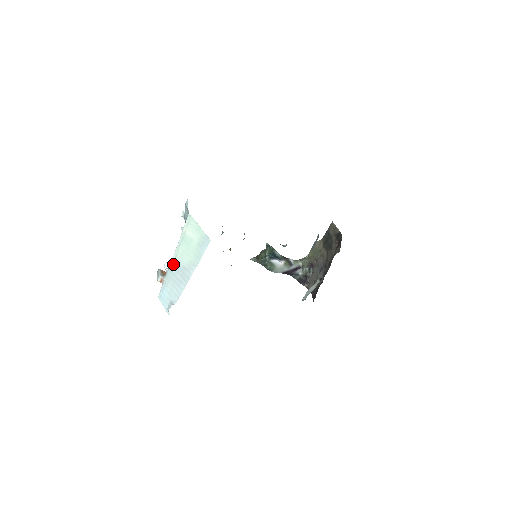
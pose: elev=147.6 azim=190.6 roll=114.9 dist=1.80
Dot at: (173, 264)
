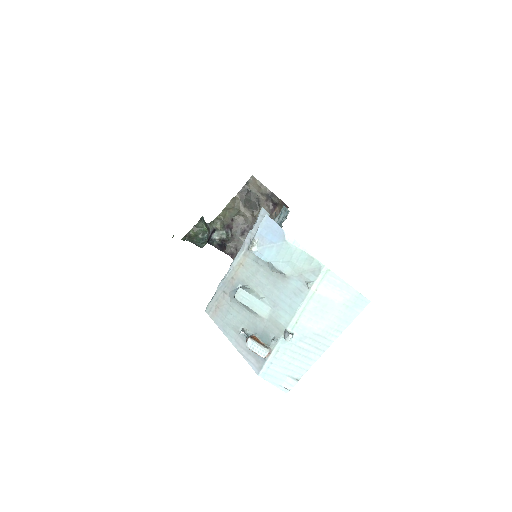
Dot at: (292, 332)
